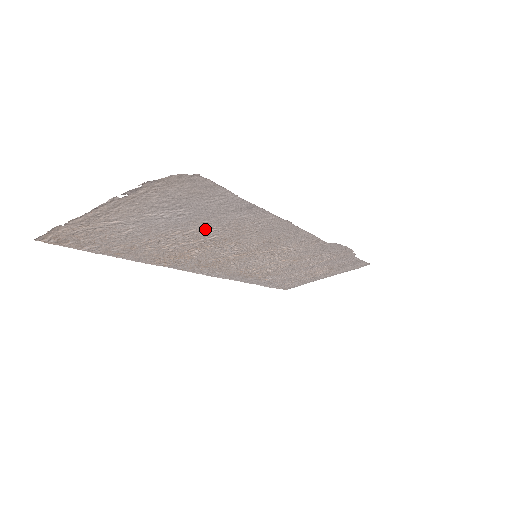
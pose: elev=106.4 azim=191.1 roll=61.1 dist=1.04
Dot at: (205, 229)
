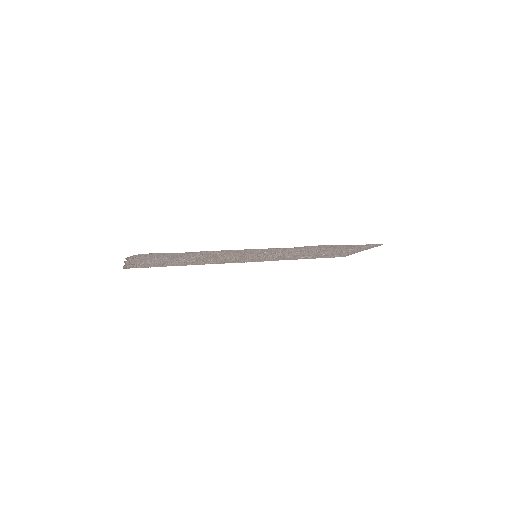
Dot at: (191, 257)
